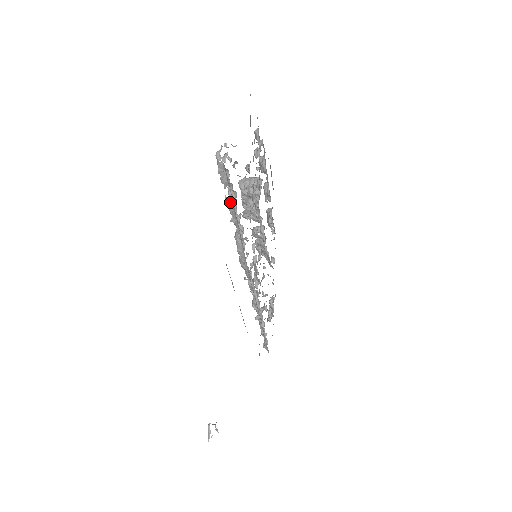
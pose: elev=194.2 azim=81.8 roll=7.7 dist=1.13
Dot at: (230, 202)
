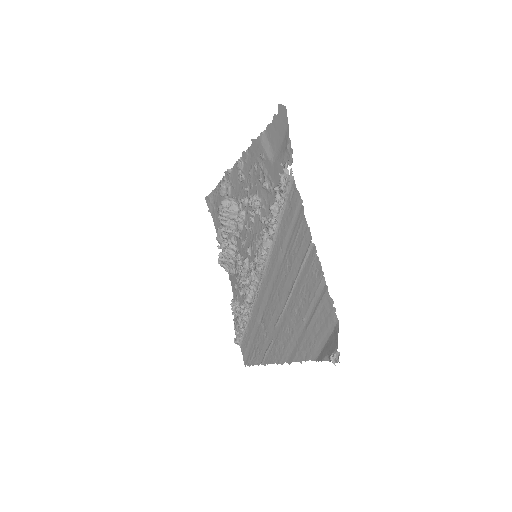
Dot at: (281, 206)
